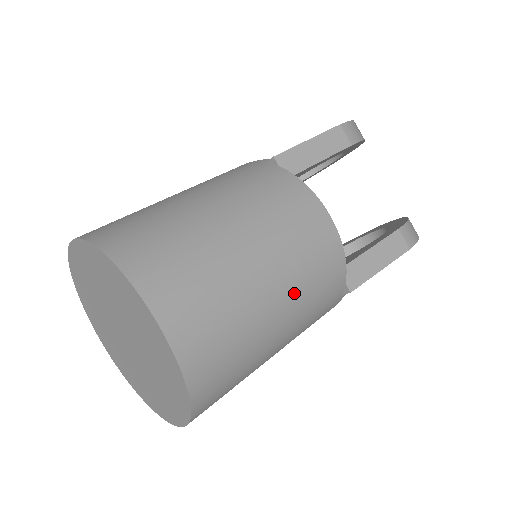
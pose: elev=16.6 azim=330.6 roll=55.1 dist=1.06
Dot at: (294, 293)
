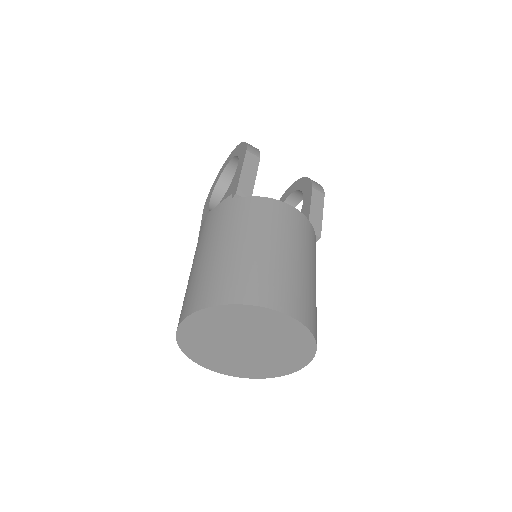
Dot at: (309, 257)
